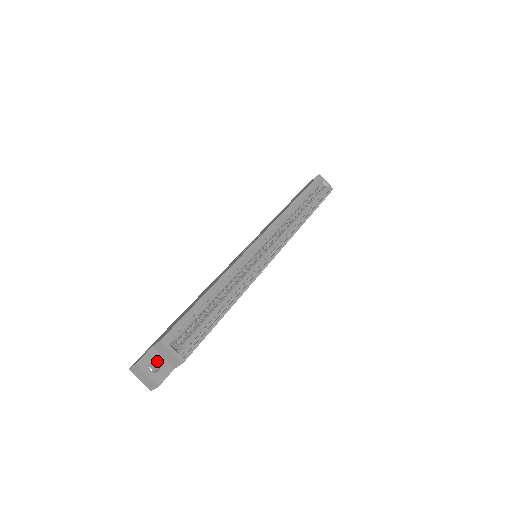
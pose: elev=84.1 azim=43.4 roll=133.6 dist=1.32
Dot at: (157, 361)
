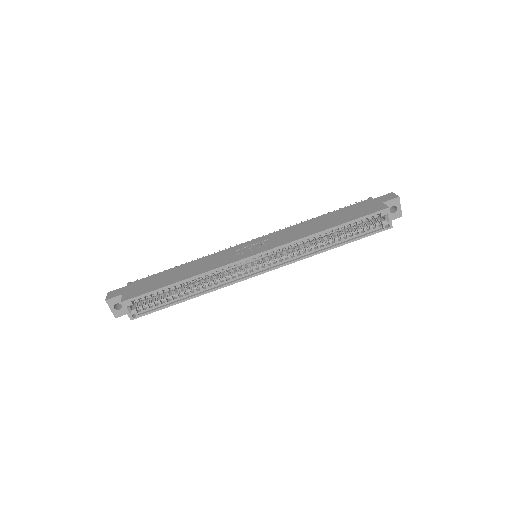
Dot at: (121, 304)
